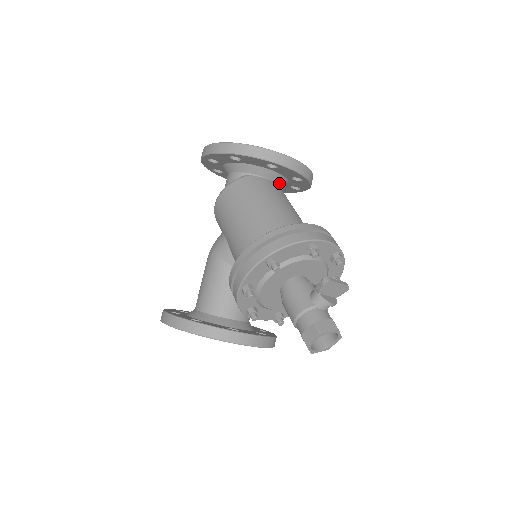
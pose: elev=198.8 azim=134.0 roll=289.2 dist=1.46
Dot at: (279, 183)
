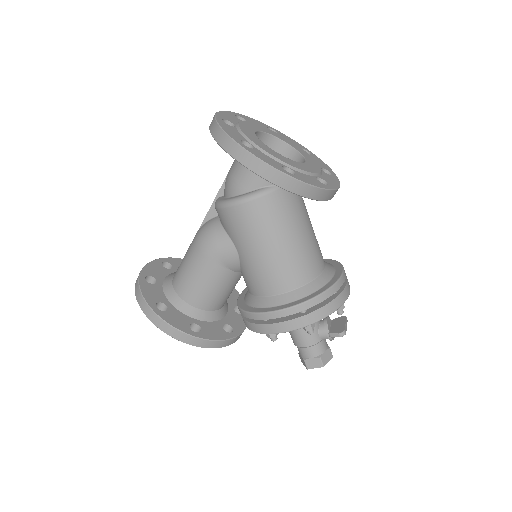
Dot at: occluded
